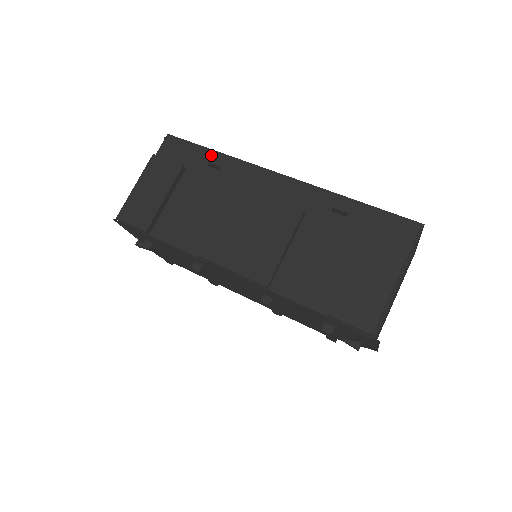
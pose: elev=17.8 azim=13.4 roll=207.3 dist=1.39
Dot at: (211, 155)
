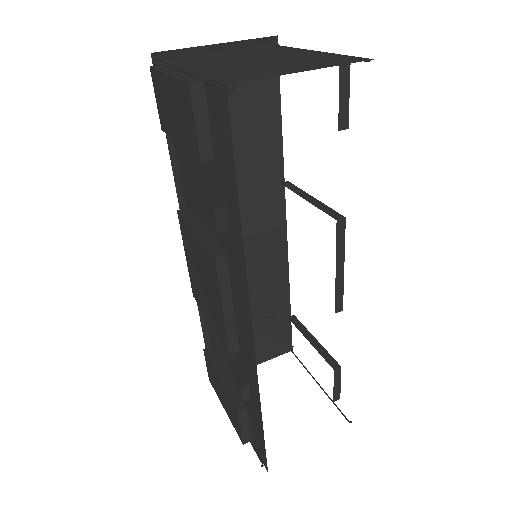
Dot at: (234, 207)
